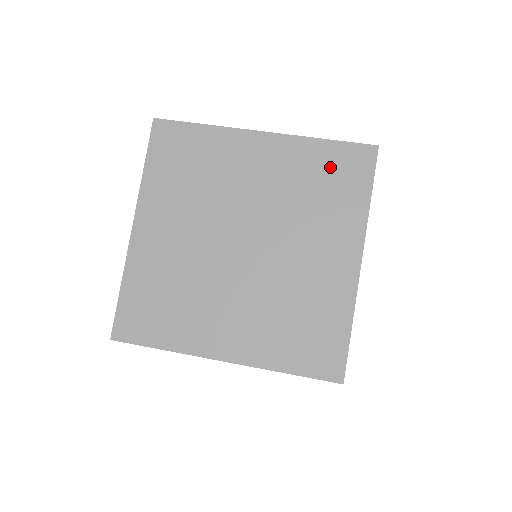
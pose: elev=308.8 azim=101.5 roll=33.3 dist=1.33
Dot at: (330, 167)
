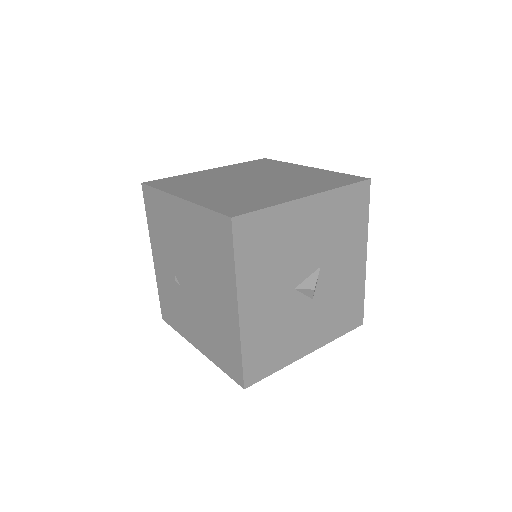
Dot at: (333, 177)
